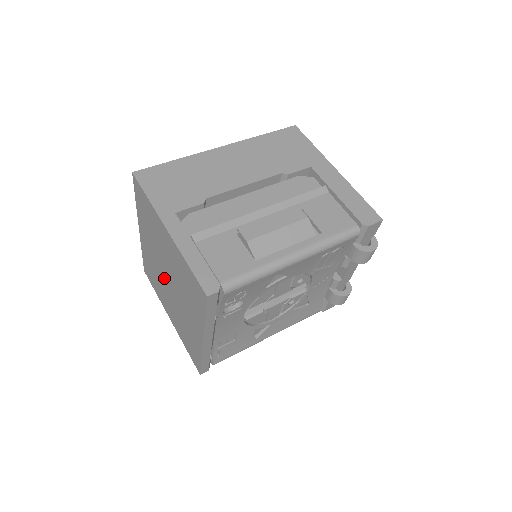
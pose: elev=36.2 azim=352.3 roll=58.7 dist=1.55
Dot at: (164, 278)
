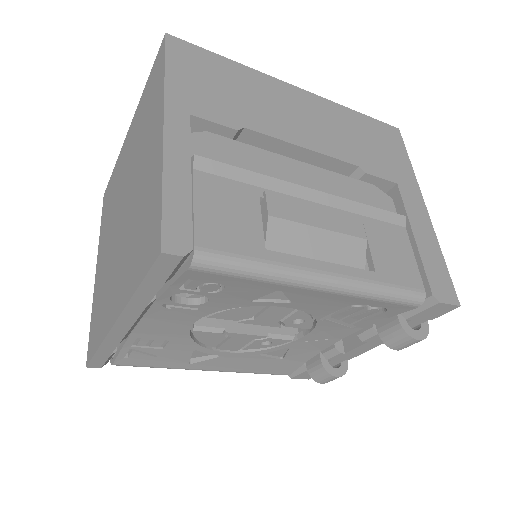
Dot at: (119, 208)
